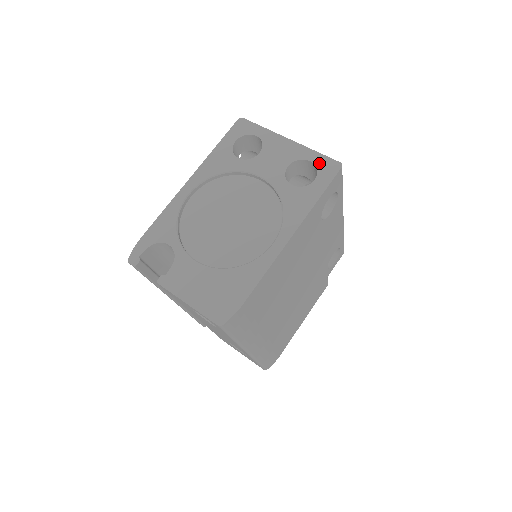
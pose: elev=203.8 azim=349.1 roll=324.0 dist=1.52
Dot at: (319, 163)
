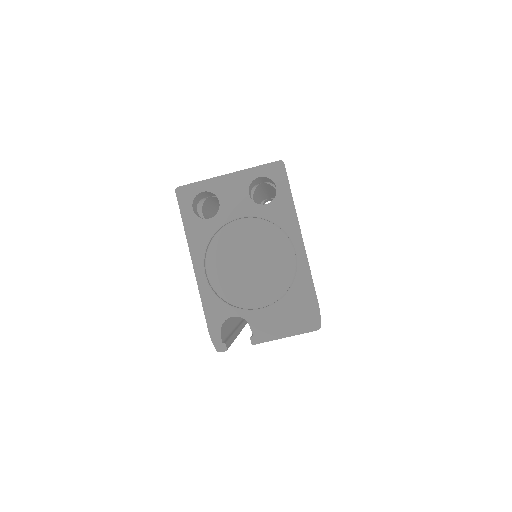
Dot at: (267, 173)
